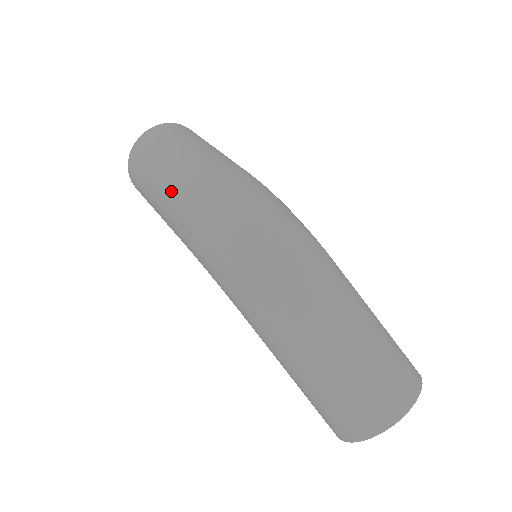
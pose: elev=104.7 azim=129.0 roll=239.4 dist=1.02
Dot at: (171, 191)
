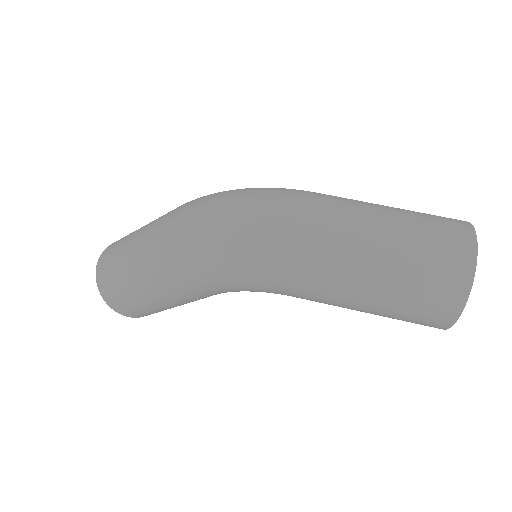
Dot at: (149, 255)
